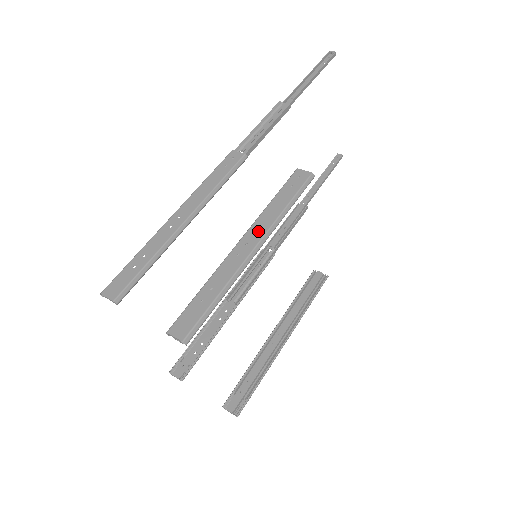
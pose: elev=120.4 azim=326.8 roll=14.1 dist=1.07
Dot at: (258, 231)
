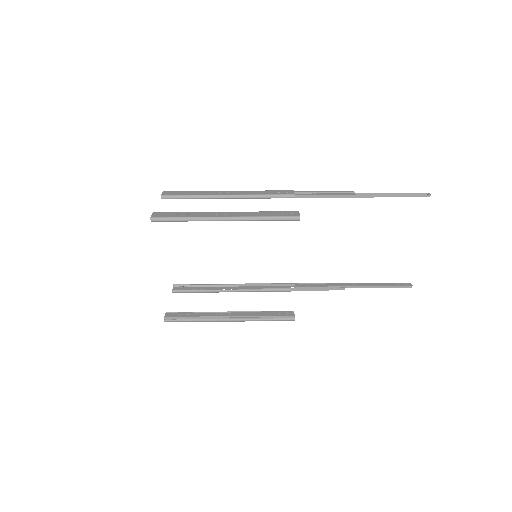
Dot at: (238, 214)
